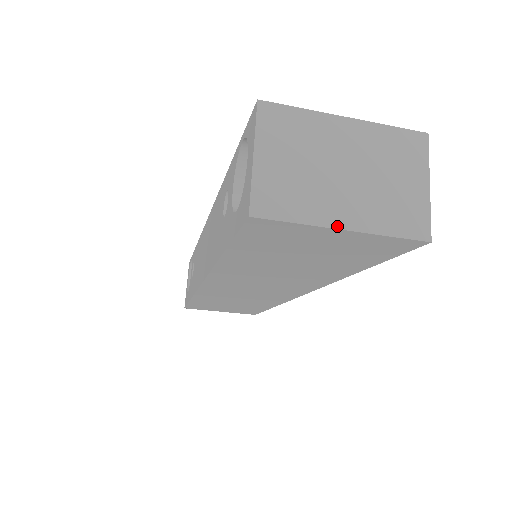
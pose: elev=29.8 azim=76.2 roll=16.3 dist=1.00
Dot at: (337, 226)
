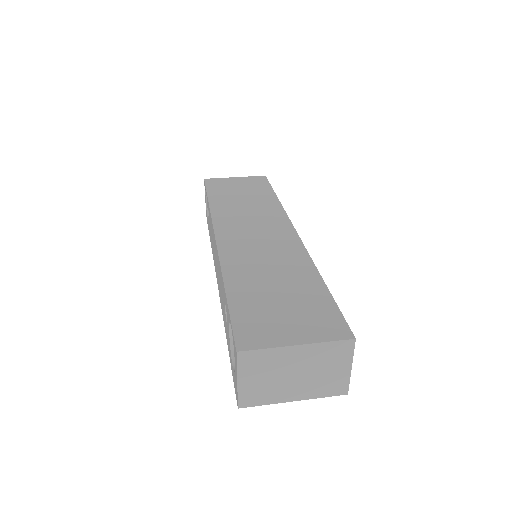
Dot at: (290, 401)
